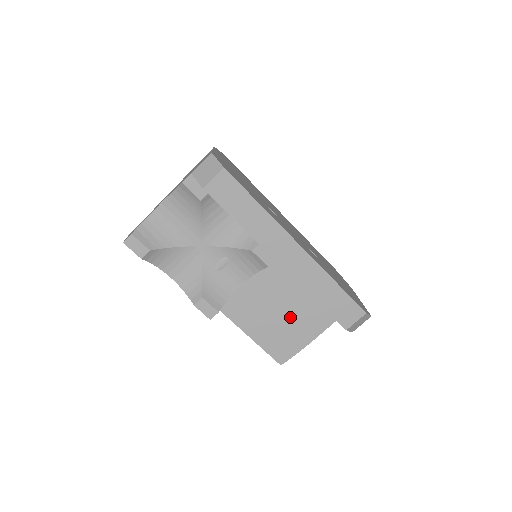
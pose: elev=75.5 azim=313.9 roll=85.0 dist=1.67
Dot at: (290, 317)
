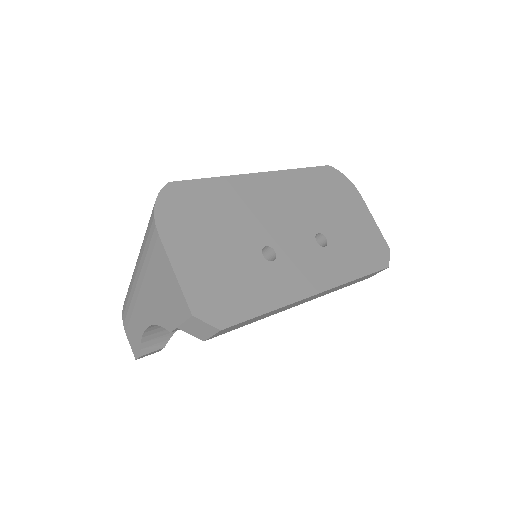
Dot at: occluded
